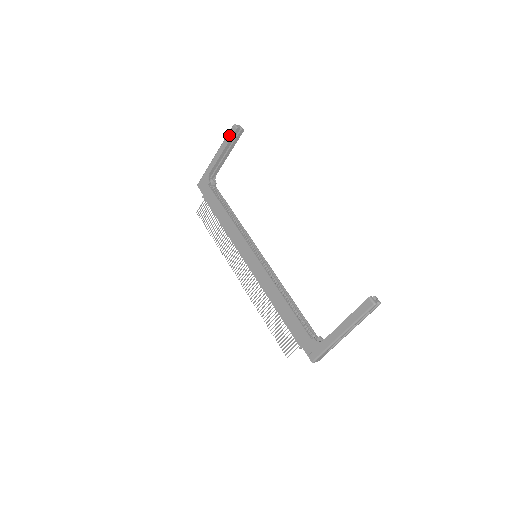
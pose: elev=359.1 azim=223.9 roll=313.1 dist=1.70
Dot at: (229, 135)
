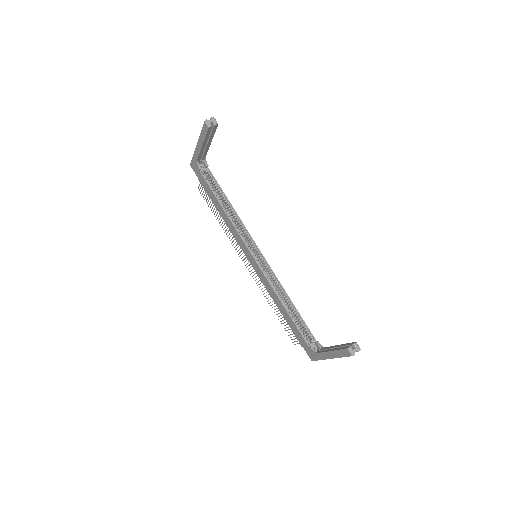
Dot at: (203, 131)
